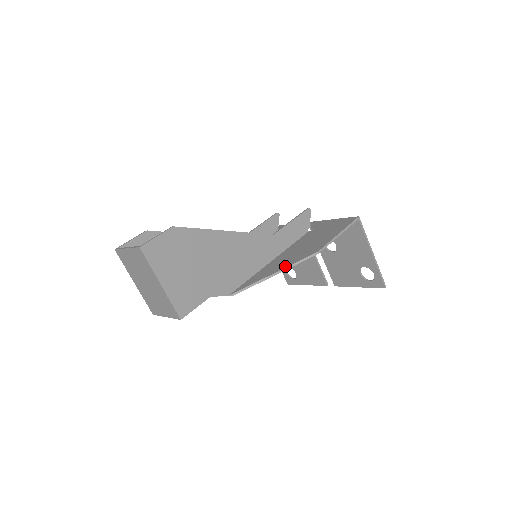
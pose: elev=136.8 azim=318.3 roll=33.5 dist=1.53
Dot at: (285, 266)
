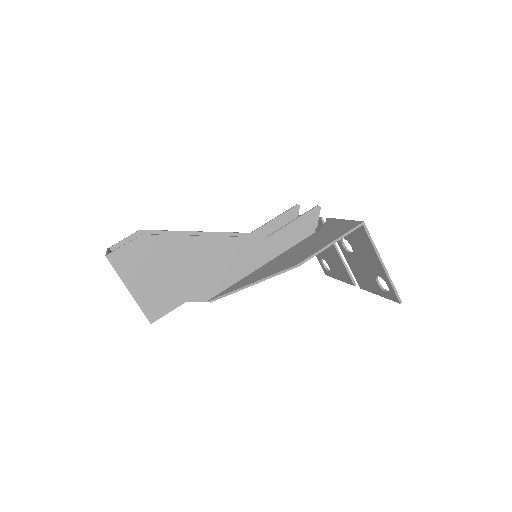
Dot at: (263, 277)
